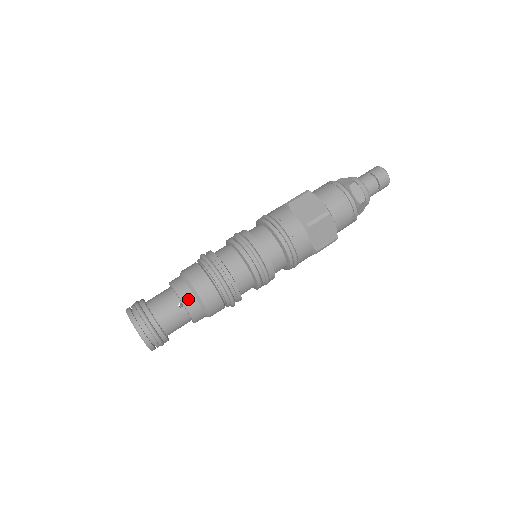
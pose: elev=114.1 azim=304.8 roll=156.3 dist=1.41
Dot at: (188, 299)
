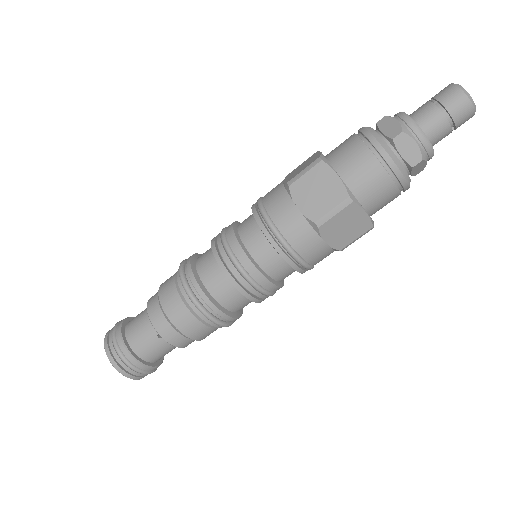
Dot at: (166, 331)
